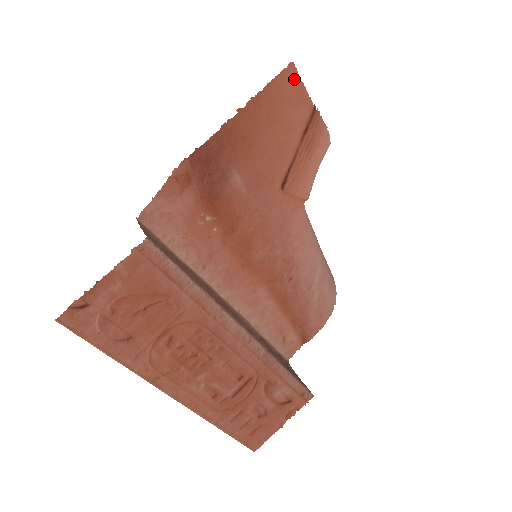
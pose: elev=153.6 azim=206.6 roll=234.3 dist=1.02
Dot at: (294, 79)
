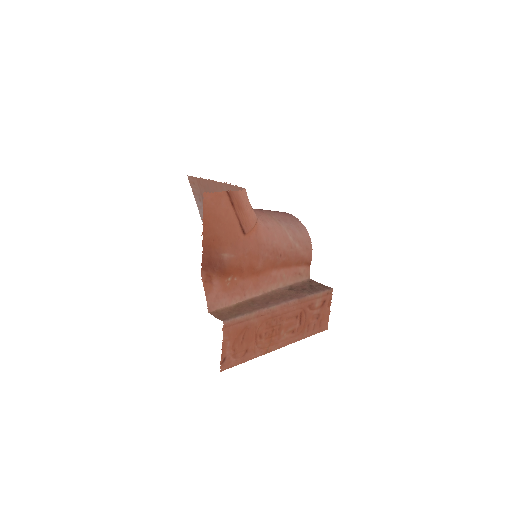
Dot at: (210, 196)
